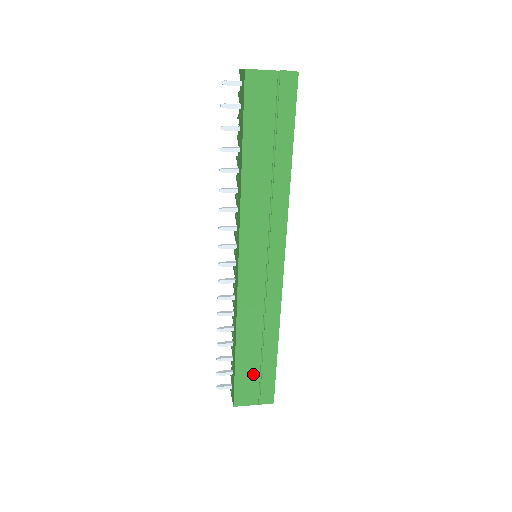
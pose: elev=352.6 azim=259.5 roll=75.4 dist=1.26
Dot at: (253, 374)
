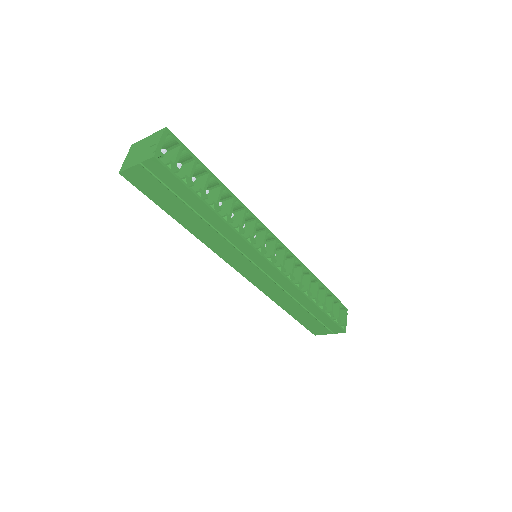
Dot at: (313, 321)
